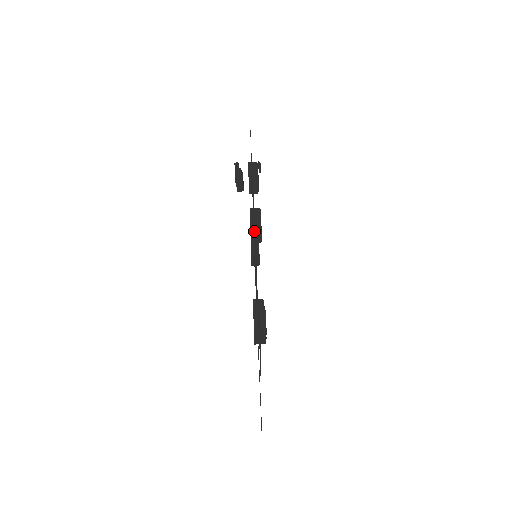
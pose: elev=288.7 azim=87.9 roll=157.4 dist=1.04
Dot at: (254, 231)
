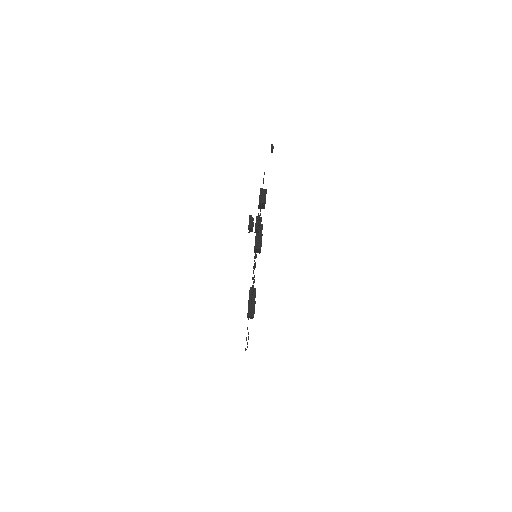
Dot at: (256, 250)
